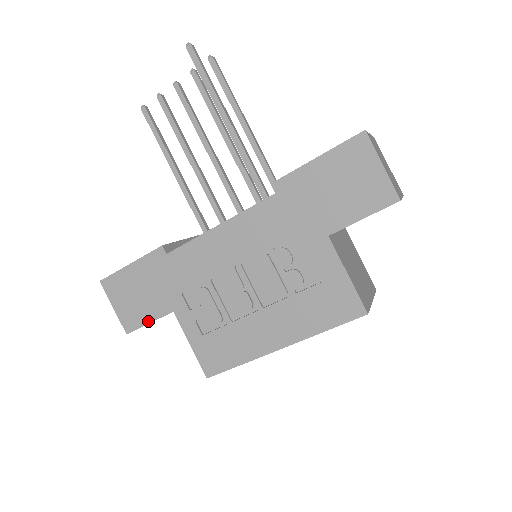
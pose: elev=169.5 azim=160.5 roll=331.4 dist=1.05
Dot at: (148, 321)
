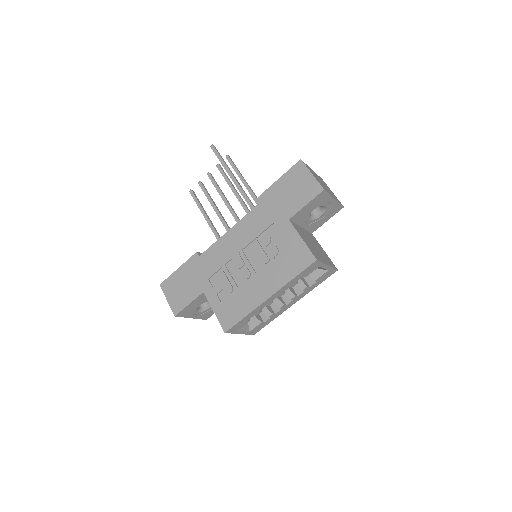
Dot at: (188, 303)
